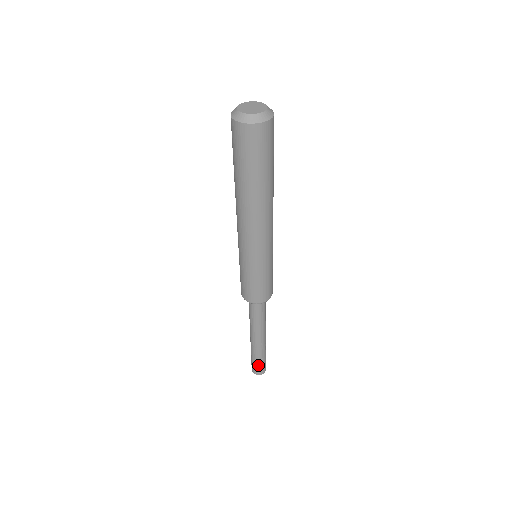
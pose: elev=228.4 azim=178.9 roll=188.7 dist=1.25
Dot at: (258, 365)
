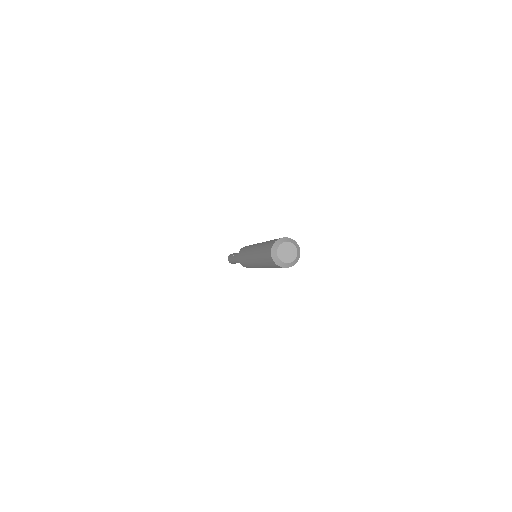
Dot at: occluded
